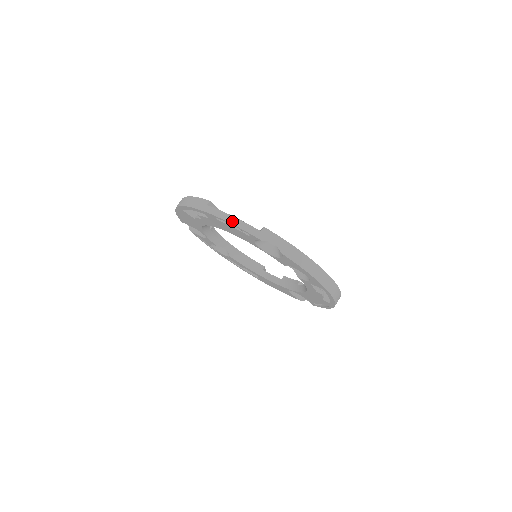
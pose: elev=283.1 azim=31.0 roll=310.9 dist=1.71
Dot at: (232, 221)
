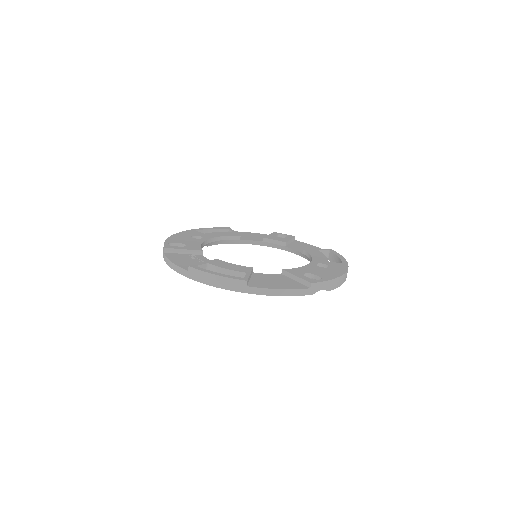
Dot at: (283, 294)
